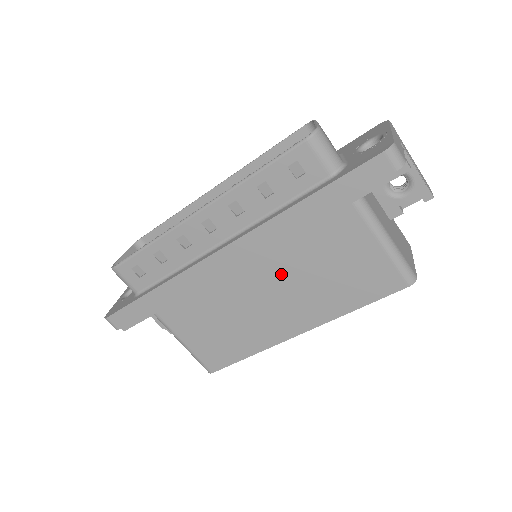
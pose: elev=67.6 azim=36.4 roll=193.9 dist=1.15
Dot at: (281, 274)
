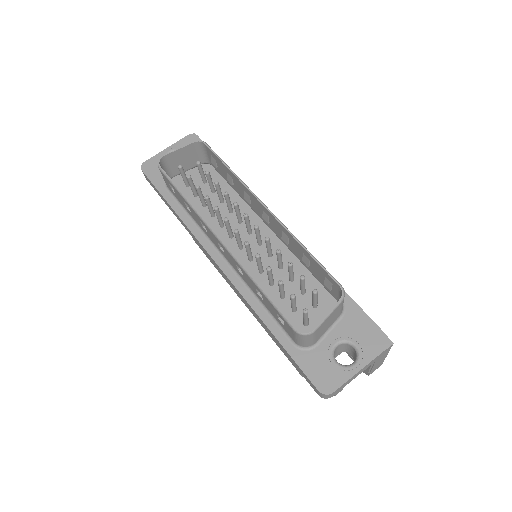
Dot at: occluded
